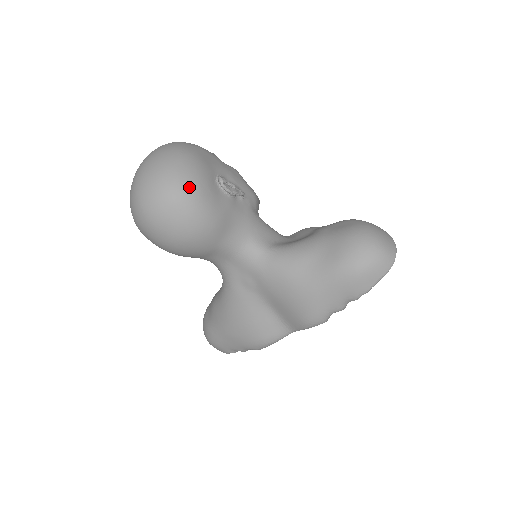
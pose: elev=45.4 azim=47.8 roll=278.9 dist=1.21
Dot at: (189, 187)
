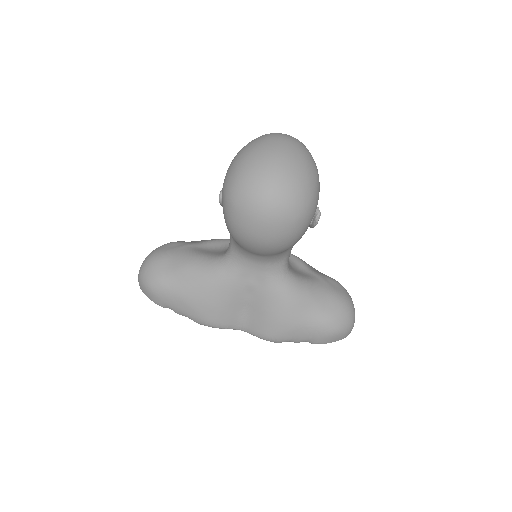
Dot at: (311, 214)
